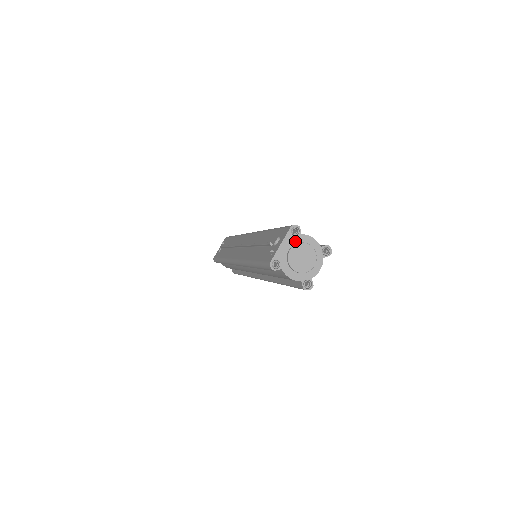
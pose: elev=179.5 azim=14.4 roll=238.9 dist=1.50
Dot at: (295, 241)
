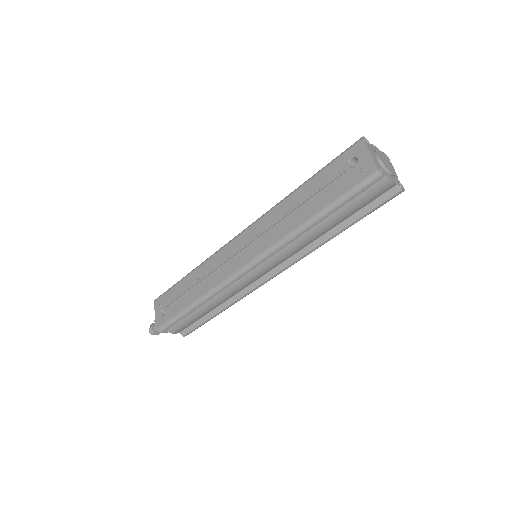
Dot at: (372, 150)
